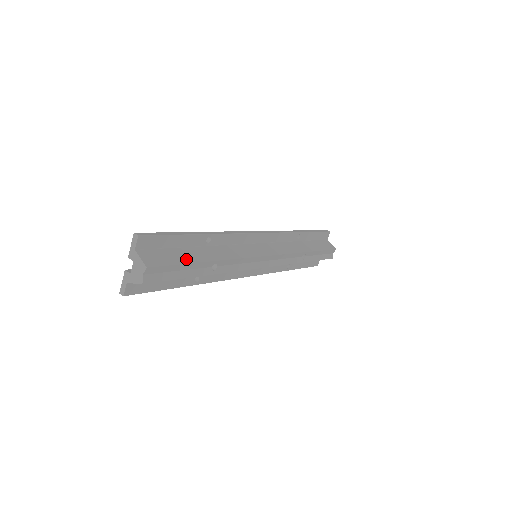
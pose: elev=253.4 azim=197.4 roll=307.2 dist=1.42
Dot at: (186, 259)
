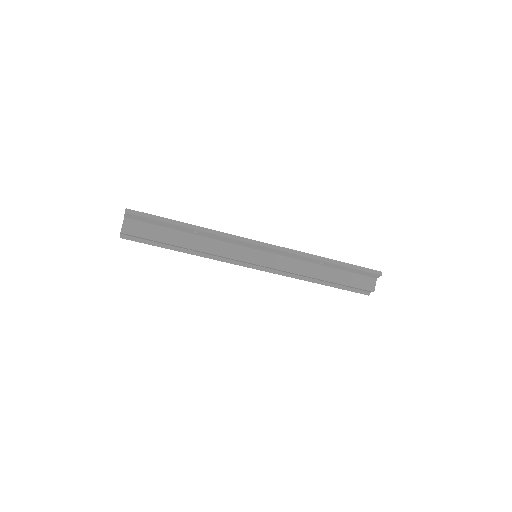
Dot at: (161, 238)
